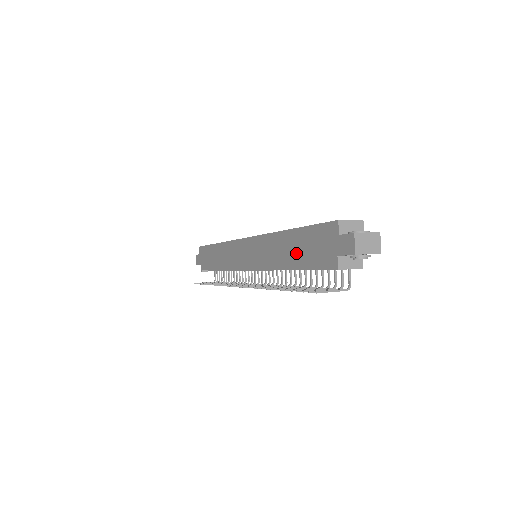
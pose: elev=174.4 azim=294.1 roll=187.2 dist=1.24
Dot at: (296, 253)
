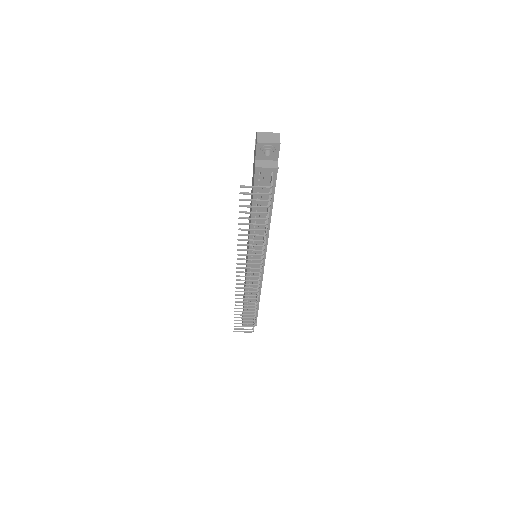
Dot at: occluded
